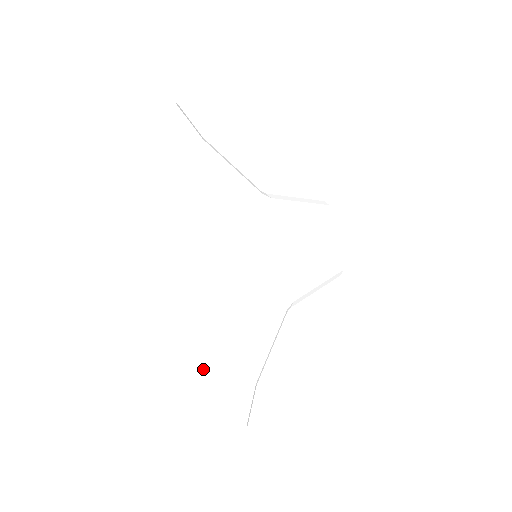
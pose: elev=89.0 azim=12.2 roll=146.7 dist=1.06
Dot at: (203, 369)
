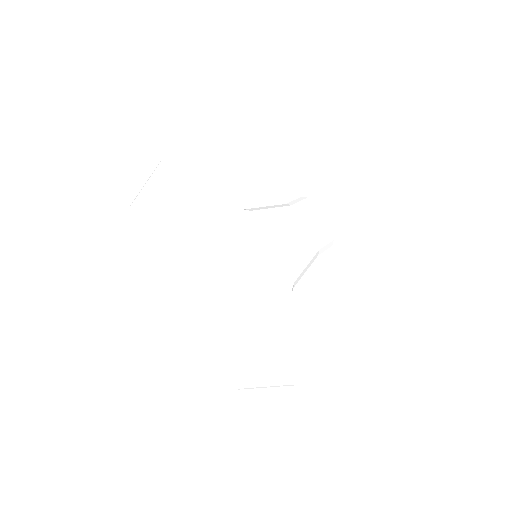
Dot at: (251, 349)
